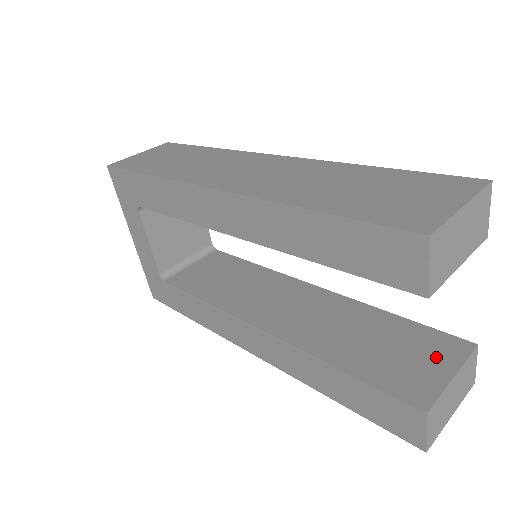
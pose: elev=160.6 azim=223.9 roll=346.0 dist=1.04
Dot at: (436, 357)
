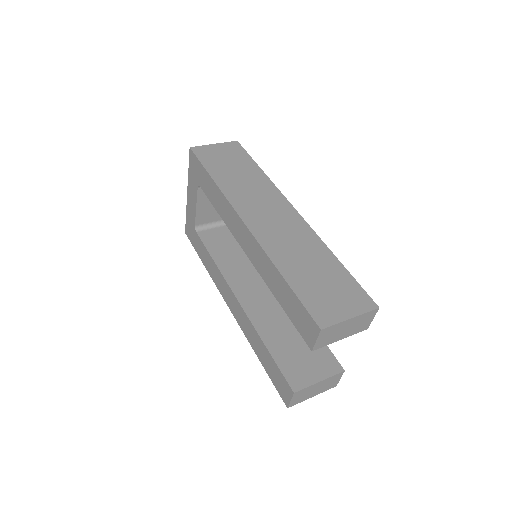
Dot at: (319, 367)
